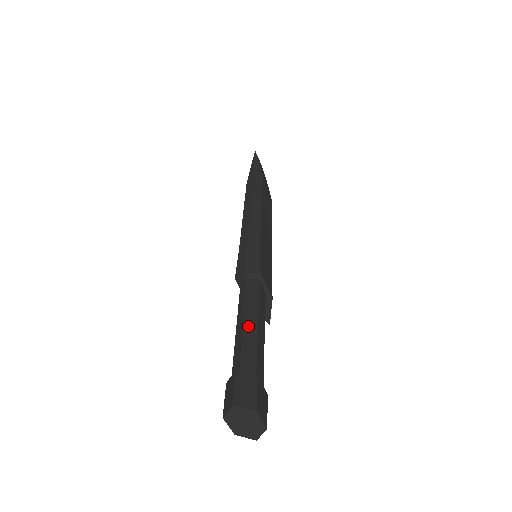
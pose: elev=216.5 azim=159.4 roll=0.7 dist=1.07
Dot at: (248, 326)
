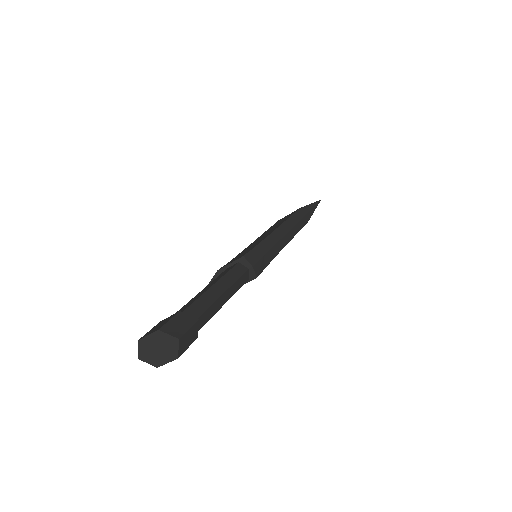
Dot at: (223, 299)
